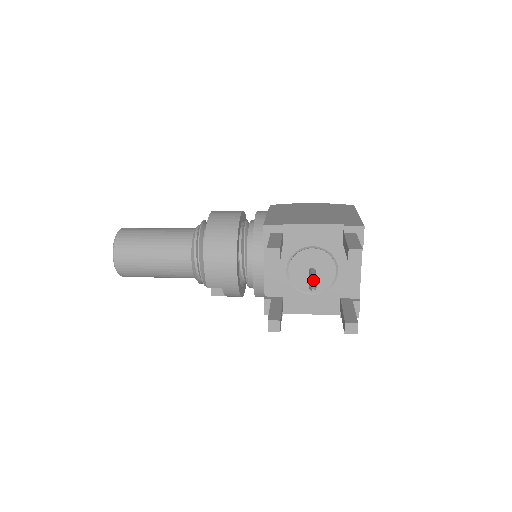
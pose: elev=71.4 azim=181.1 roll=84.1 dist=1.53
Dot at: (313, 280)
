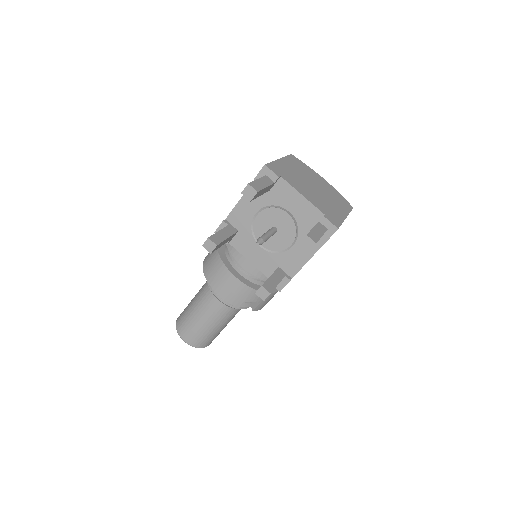
Dot at: occluded
